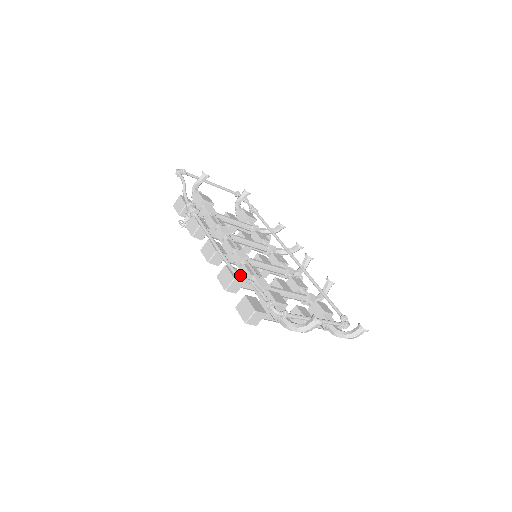
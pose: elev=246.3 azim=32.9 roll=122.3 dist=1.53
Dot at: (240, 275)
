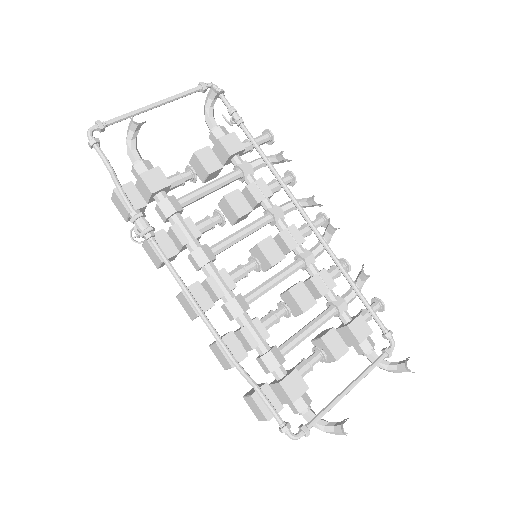
Dot at: (238, 368)
